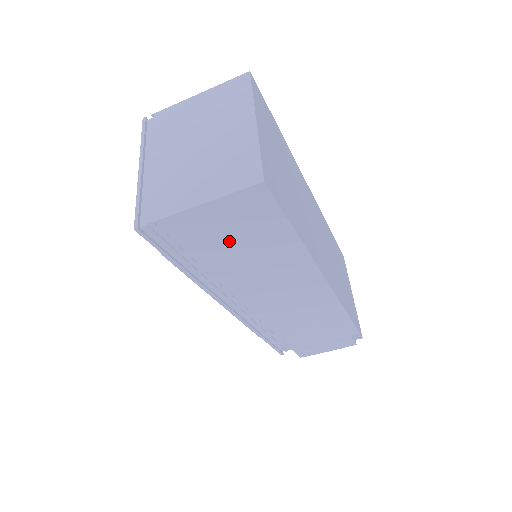
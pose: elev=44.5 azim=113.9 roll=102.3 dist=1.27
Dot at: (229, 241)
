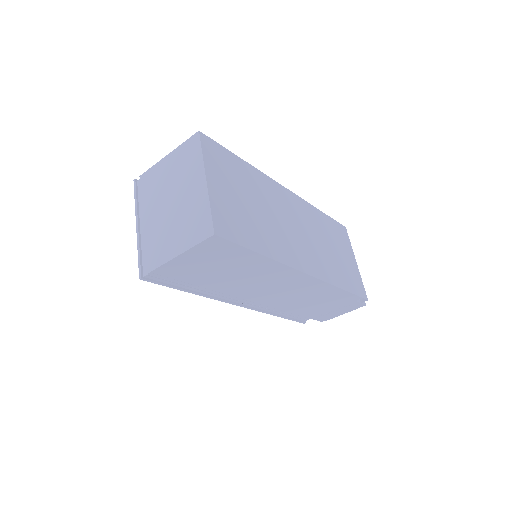
Dot at: (212, 269)
